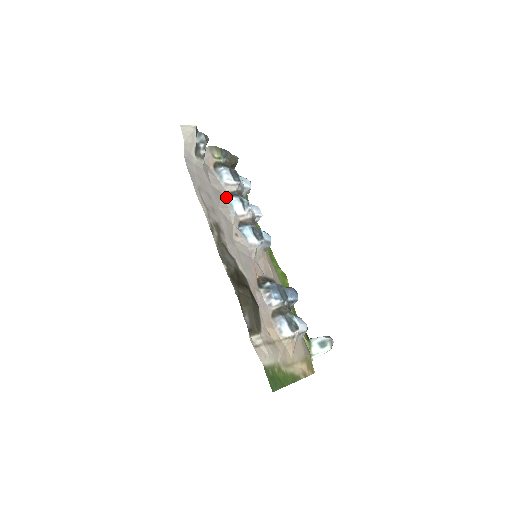
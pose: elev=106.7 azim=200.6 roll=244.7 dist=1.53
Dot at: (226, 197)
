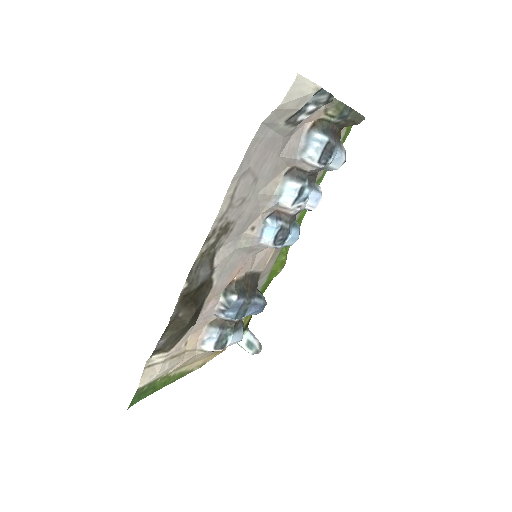
Dot at: (288, 174)
